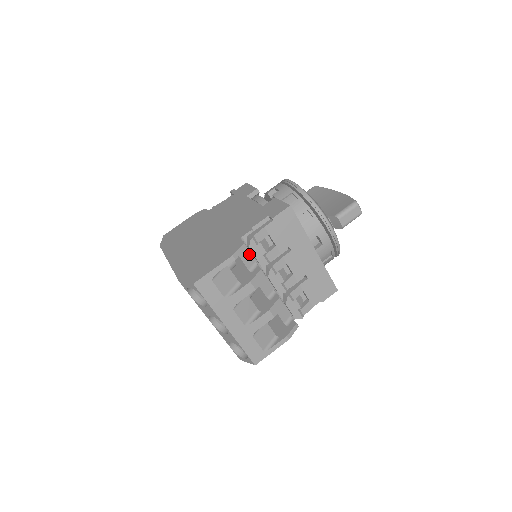
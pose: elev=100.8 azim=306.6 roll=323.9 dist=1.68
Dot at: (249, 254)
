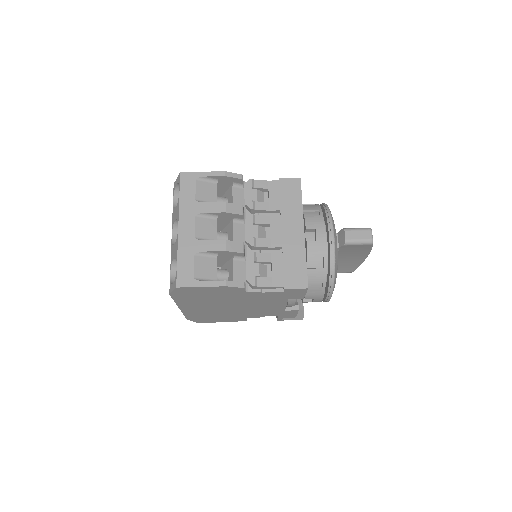
Dot at: (242, 198)
